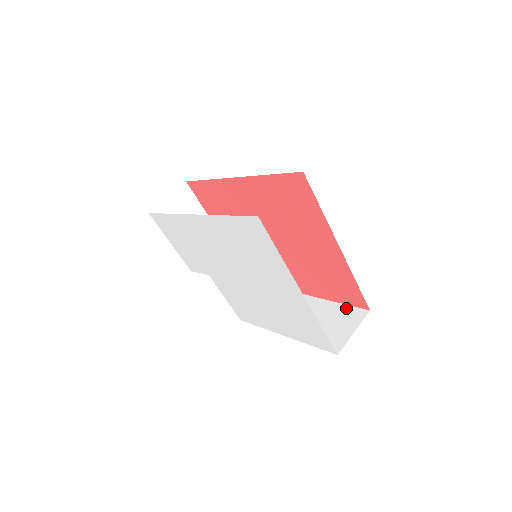
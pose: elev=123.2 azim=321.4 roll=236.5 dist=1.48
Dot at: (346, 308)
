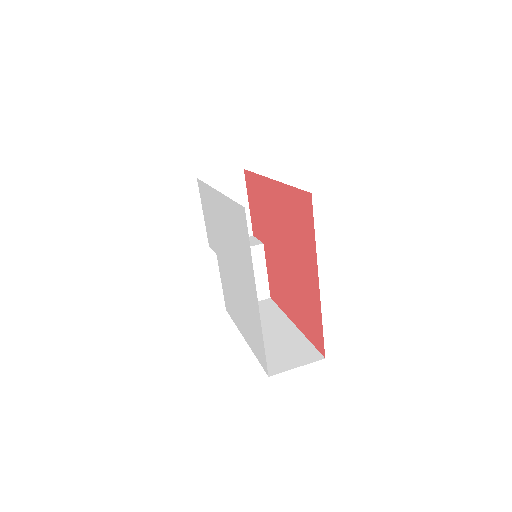
Dot at: (309, 346)
